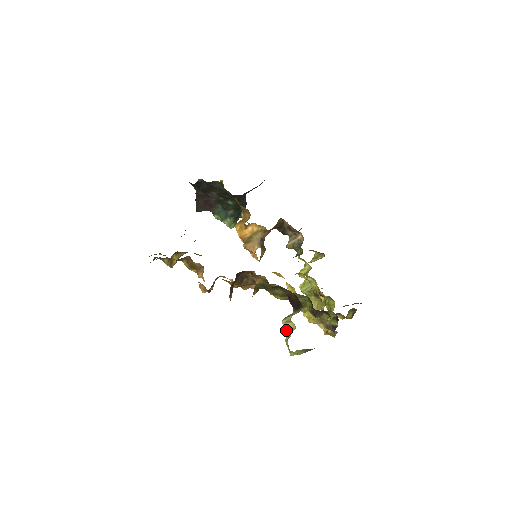
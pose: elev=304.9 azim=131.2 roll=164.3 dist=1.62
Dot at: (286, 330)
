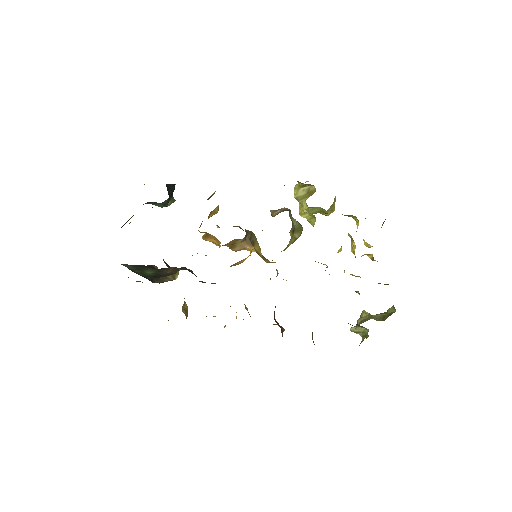
Dot at: occluded
